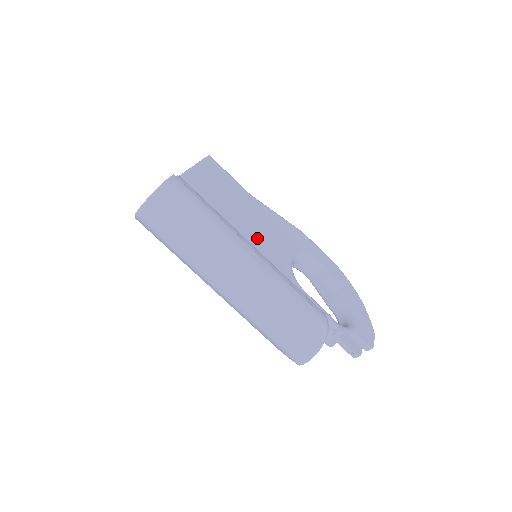
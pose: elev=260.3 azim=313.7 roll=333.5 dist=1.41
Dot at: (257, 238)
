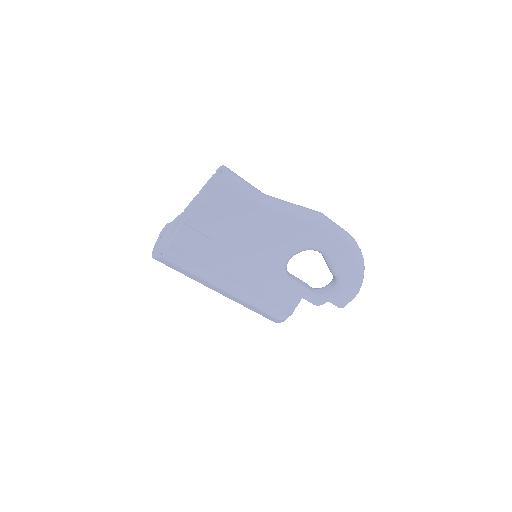
Dot at: (254, 254)
